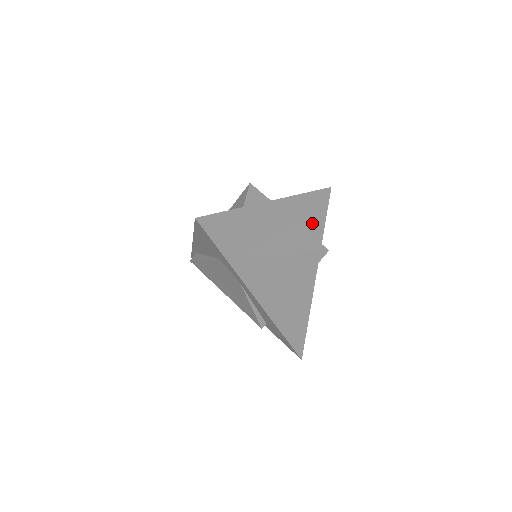
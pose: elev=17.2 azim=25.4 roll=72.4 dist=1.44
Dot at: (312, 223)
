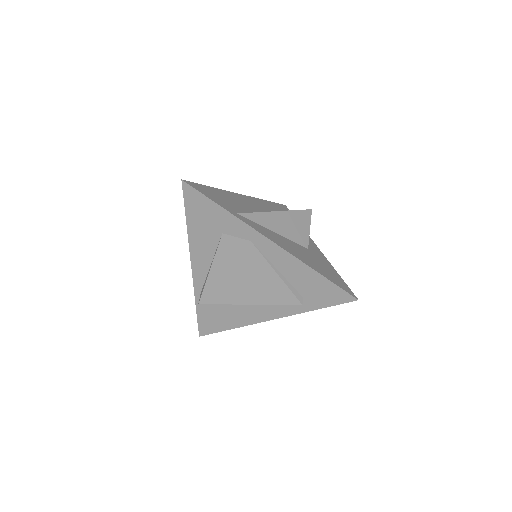
Dot at: occluded
